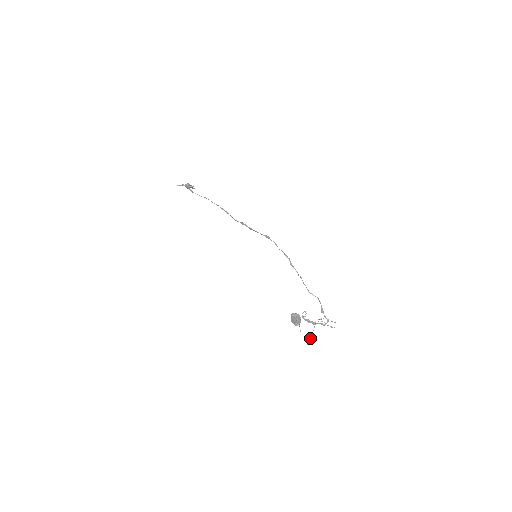
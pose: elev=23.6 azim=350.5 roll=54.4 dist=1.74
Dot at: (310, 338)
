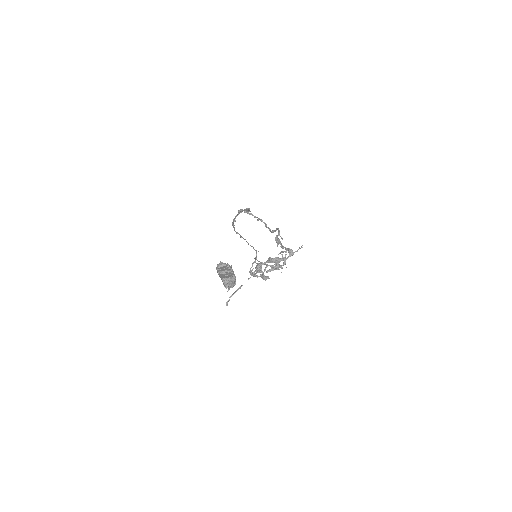
Dot at: (235, 291)
